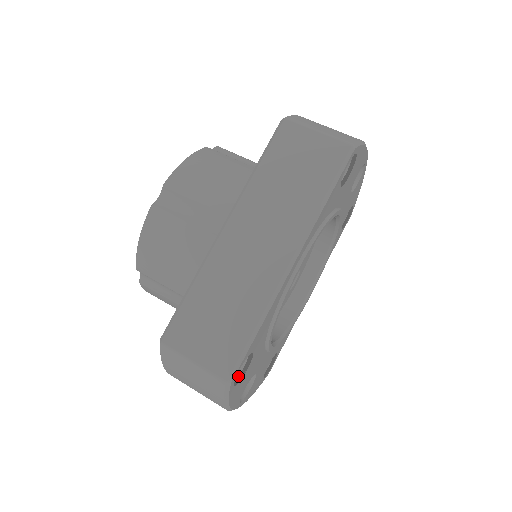
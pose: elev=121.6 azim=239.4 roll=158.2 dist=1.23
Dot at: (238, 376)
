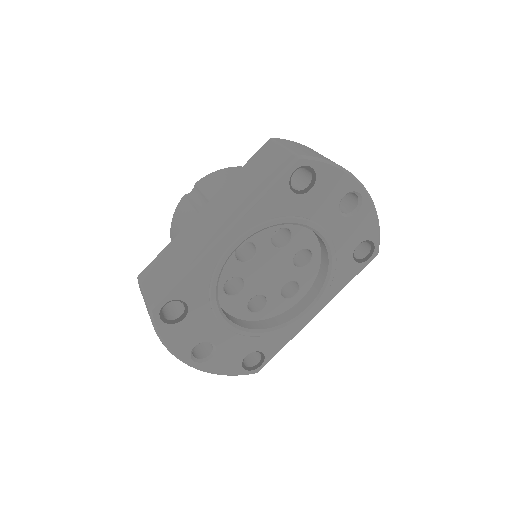
Dot at: occluded
